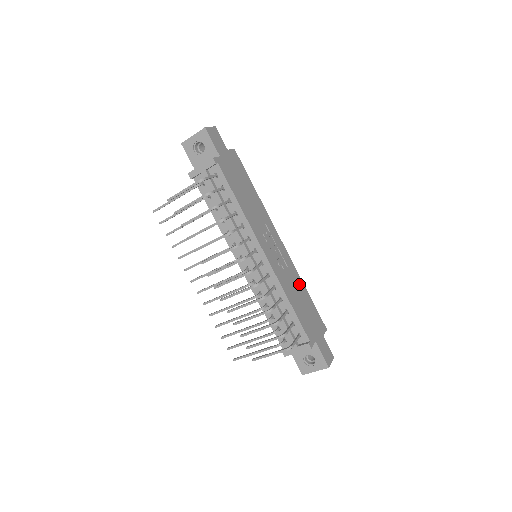
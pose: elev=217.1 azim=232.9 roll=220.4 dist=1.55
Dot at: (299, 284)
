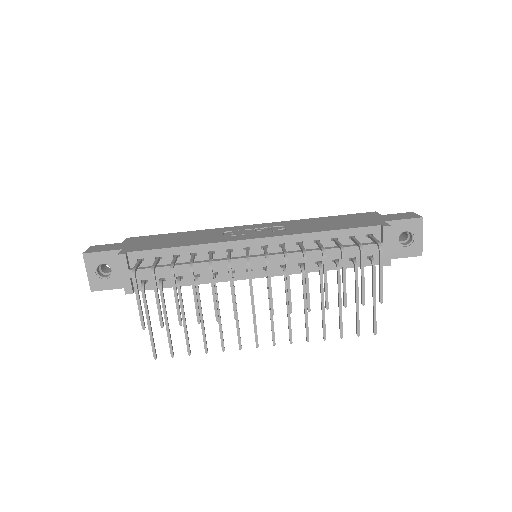
Dot at: (309, 221)
